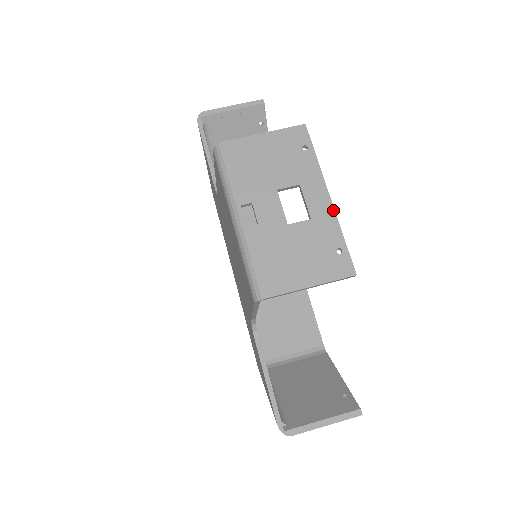
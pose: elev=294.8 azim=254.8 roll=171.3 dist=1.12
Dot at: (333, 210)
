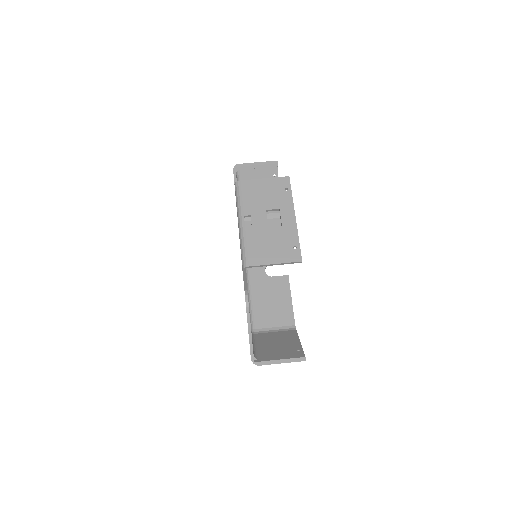
Dot at: (296, 225)
